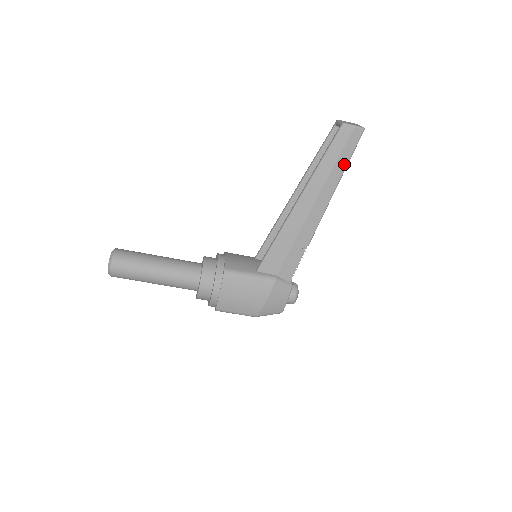
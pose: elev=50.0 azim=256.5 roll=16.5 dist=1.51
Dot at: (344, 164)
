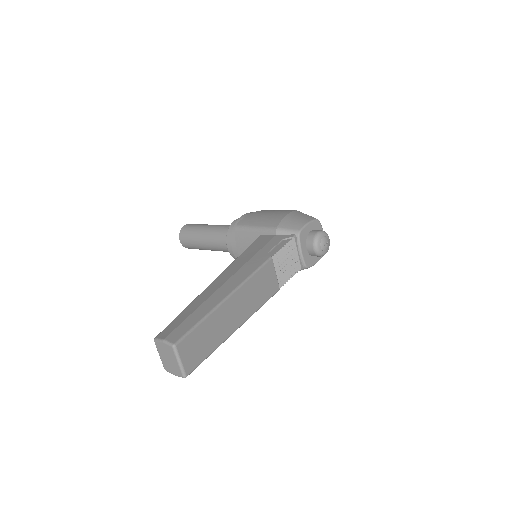
Dot at: occluded
